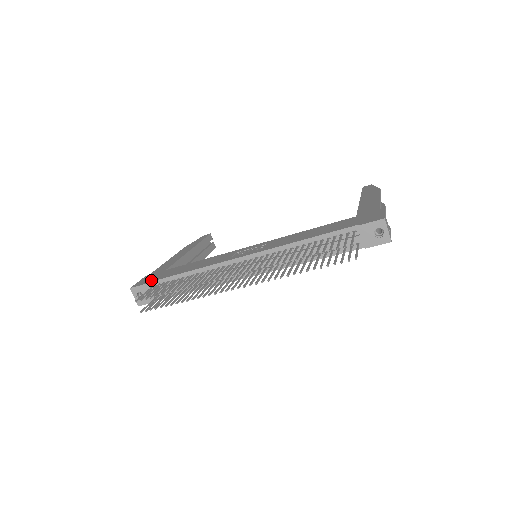
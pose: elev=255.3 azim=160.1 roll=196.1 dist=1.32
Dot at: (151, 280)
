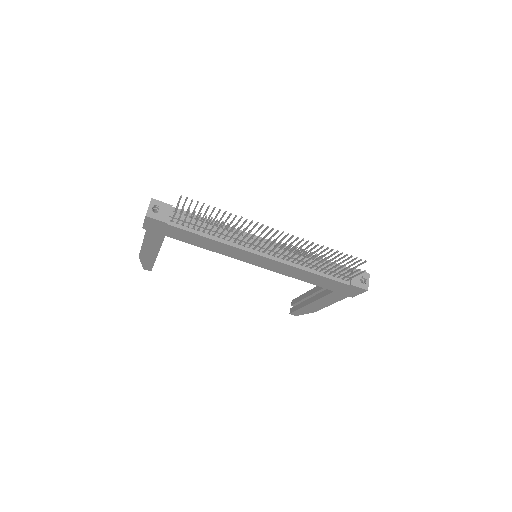
Dot at: (172, 208)
